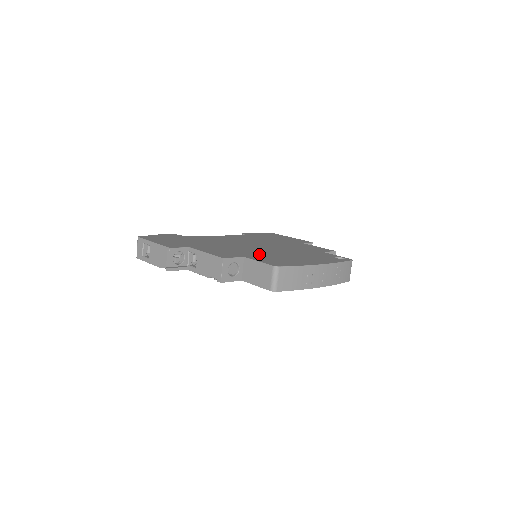
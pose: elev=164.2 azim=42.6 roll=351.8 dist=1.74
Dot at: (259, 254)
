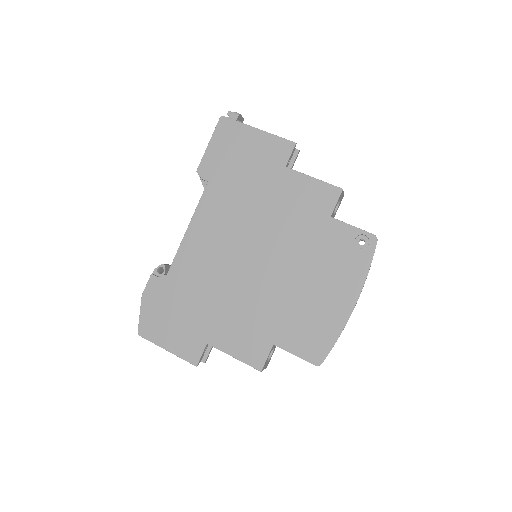
Dot at: (279, 315)
